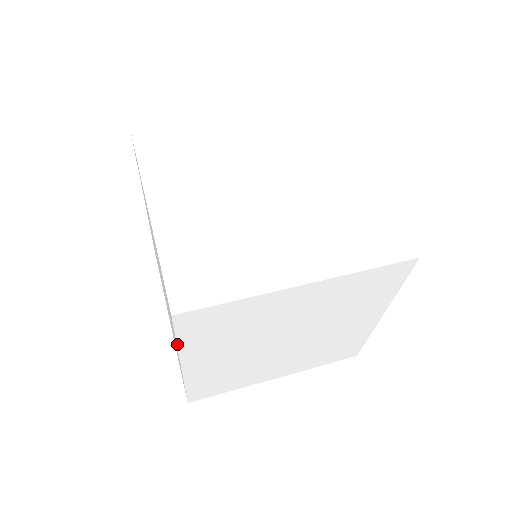
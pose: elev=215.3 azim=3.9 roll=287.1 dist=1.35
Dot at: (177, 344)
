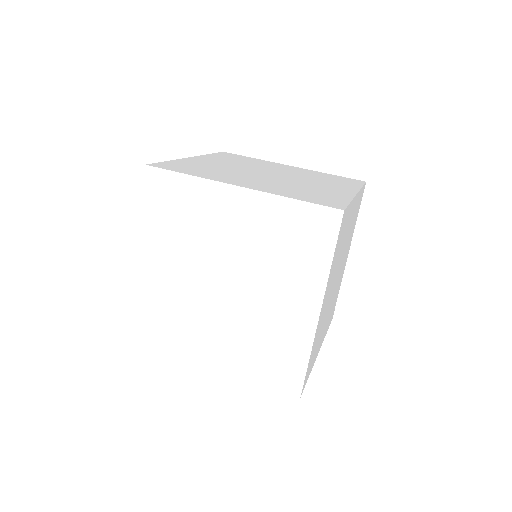
Dot at: occluded
